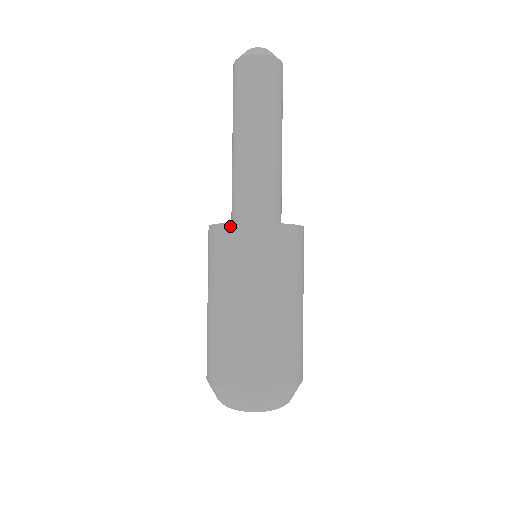
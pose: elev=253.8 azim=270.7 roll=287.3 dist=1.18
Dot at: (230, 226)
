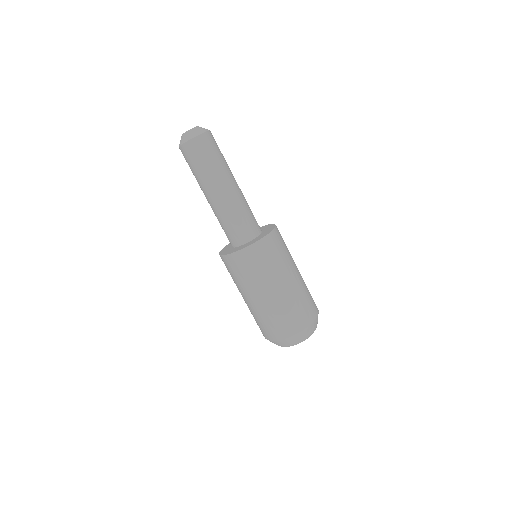
Dot at: (240, 252)
